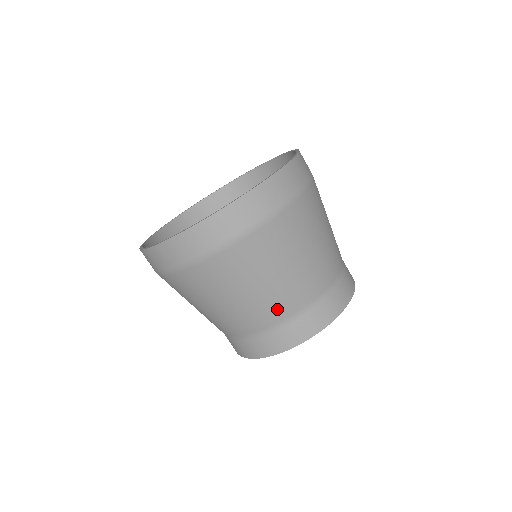
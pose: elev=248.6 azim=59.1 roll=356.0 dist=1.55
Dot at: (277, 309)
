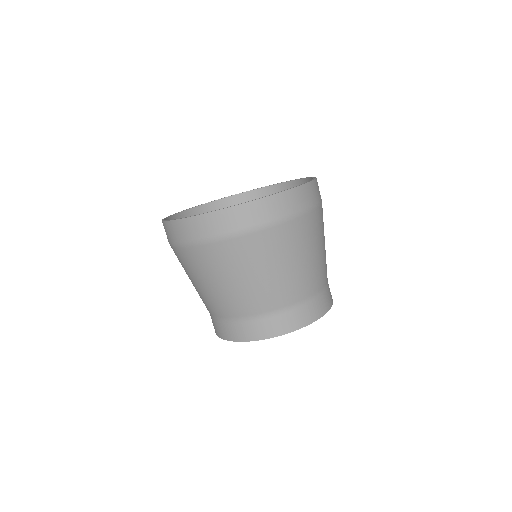
Dot at: (261, 302)
